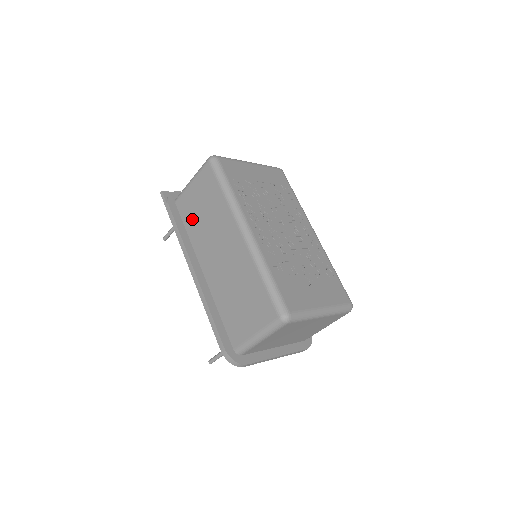
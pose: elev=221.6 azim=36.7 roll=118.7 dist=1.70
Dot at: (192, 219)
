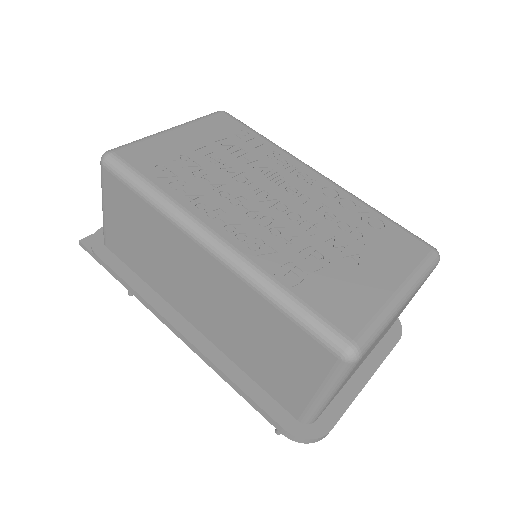
Dot at: (136, 259)
